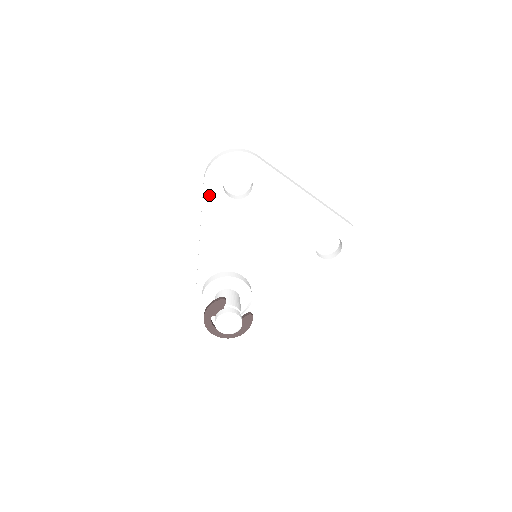
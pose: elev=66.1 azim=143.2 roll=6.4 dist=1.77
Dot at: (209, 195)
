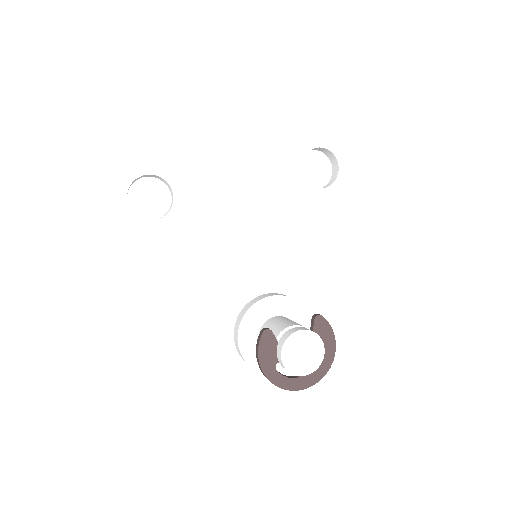
Dot at: (132, 241)
